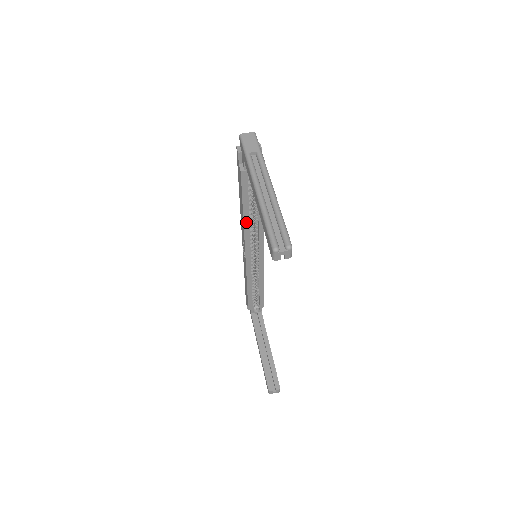
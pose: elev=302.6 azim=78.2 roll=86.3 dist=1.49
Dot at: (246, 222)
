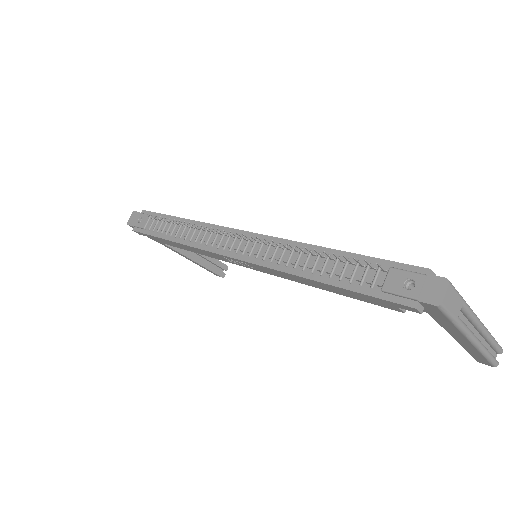
Dot at: occluded
